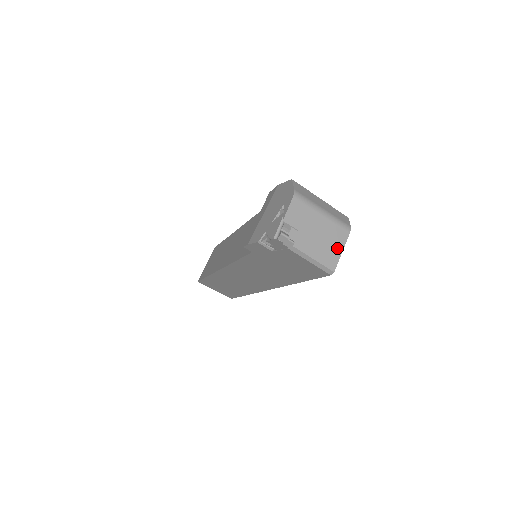
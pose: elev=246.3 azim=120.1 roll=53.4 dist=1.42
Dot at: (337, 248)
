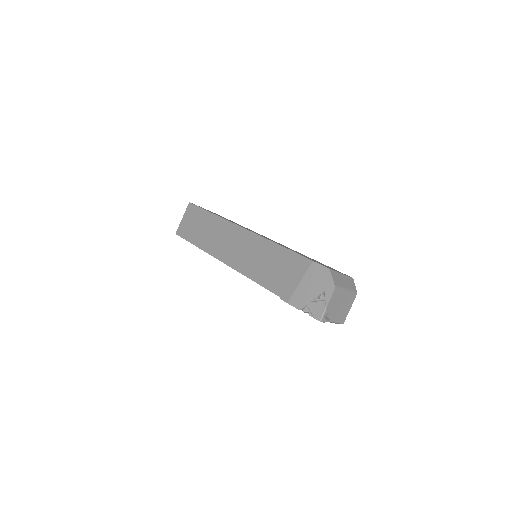
Dot at: (348, 309)
